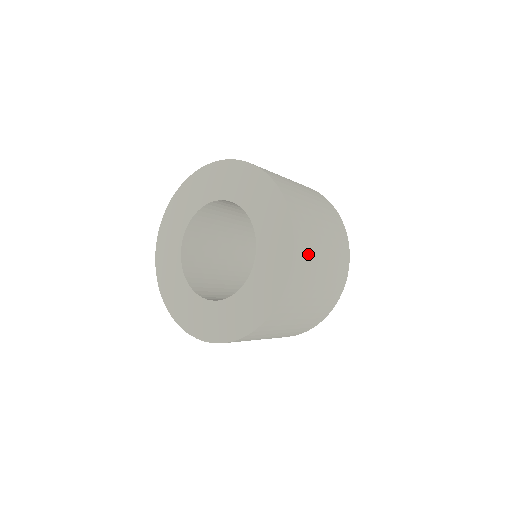
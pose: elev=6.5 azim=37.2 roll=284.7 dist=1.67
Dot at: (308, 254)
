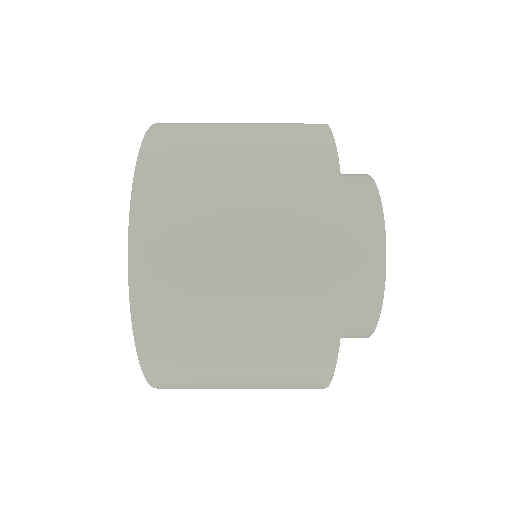
Dot at: (177, 231)
